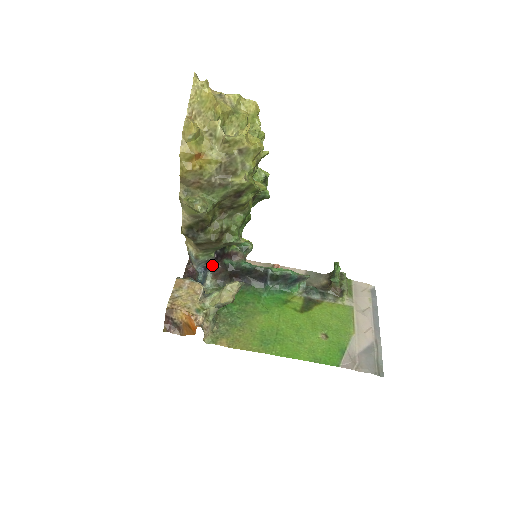
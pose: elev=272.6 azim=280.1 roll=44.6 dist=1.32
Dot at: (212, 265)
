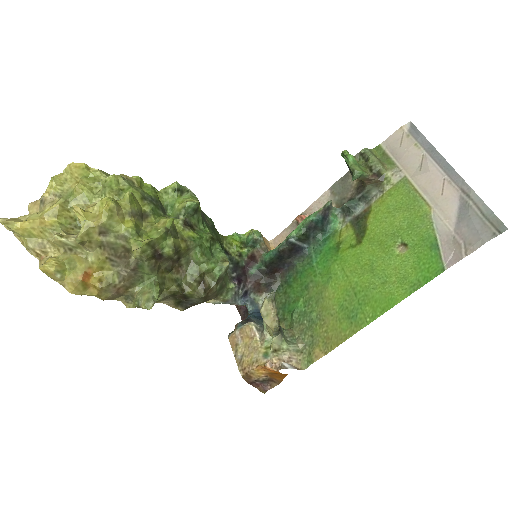
Dot at: (245, 289)
